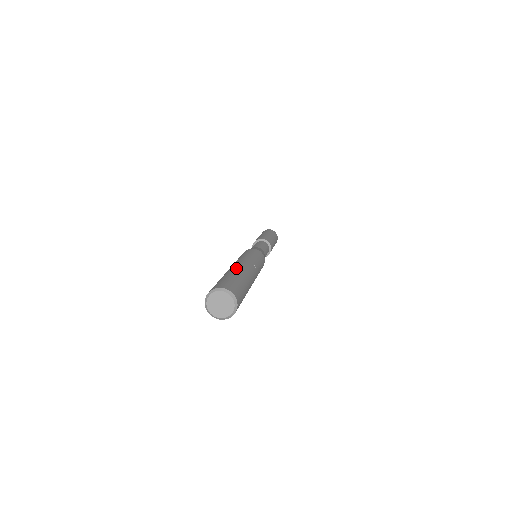
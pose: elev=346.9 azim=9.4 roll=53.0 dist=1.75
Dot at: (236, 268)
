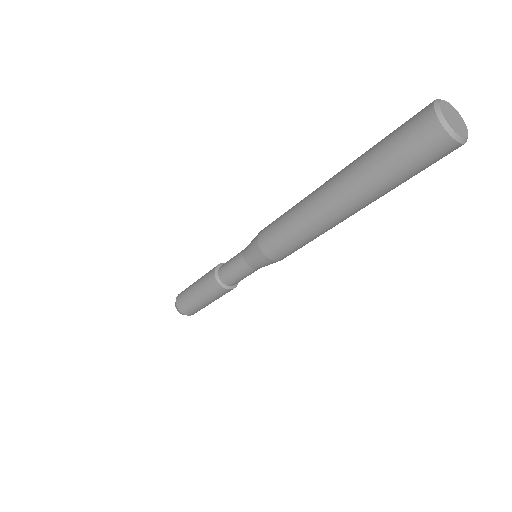
Dot at: (346, 166)
